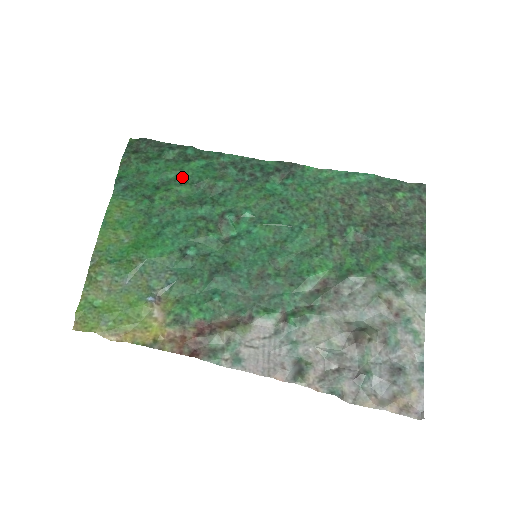
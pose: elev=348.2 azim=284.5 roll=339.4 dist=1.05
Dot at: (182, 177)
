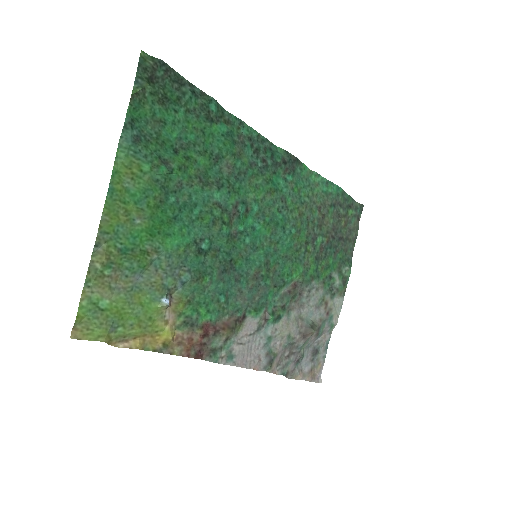
Dot at: (203, 143)
